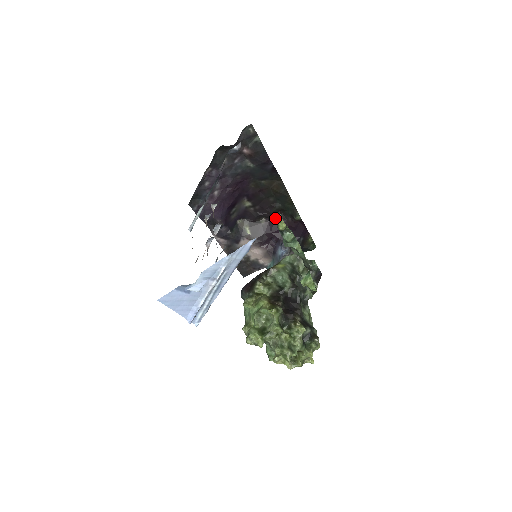
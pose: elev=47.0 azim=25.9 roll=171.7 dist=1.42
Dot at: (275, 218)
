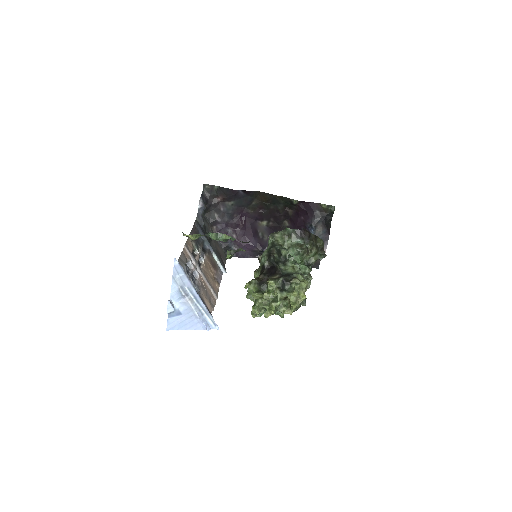
Dot at: (289, 215)
